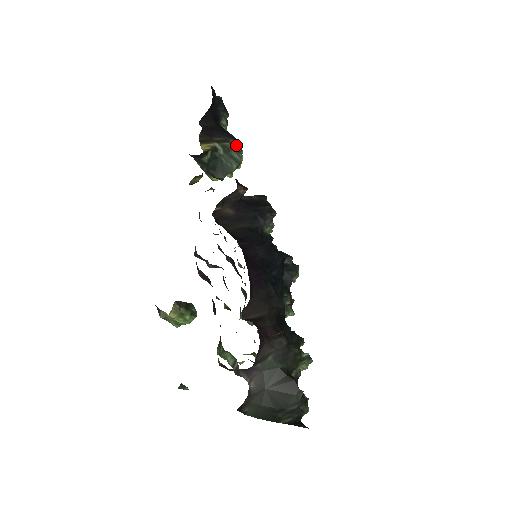
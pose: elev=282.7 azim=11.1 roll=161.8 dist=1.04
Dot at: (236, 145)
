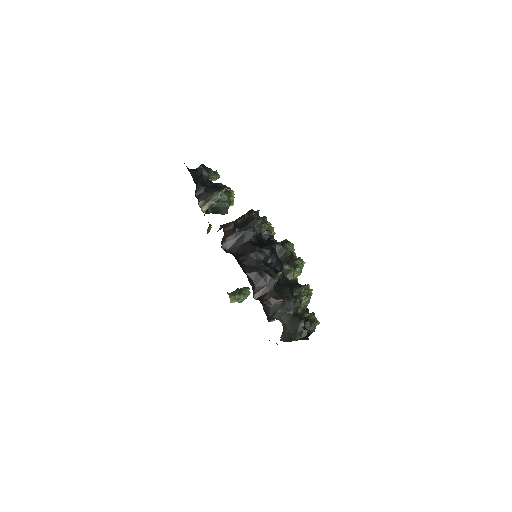
Dot at: (221, 193)
